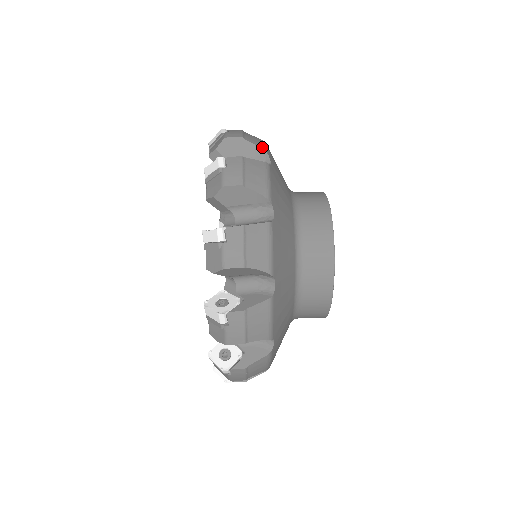
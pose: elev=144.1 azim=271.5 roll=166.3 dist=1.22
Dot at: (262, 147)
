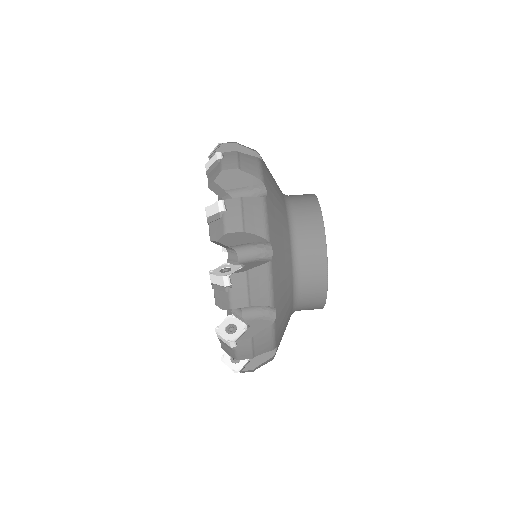
Dot at: (254, 150)
